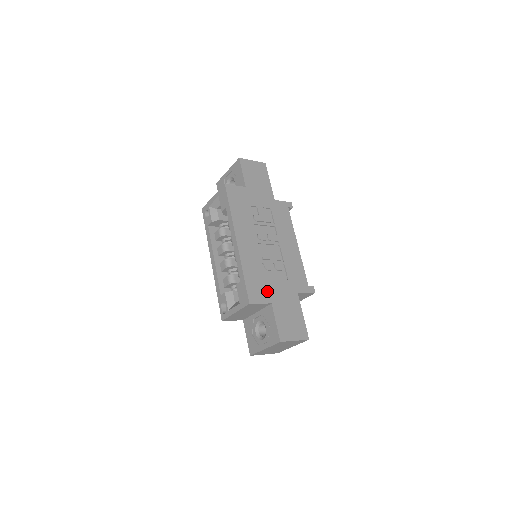
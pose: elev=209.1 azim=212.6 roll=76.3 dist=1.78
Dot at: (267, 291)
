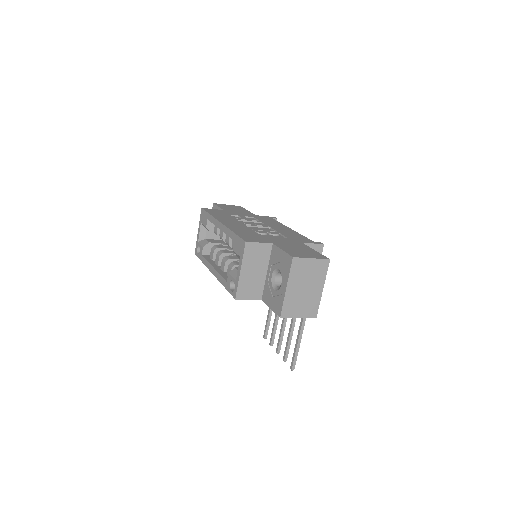
Dot at: (264, 239)
